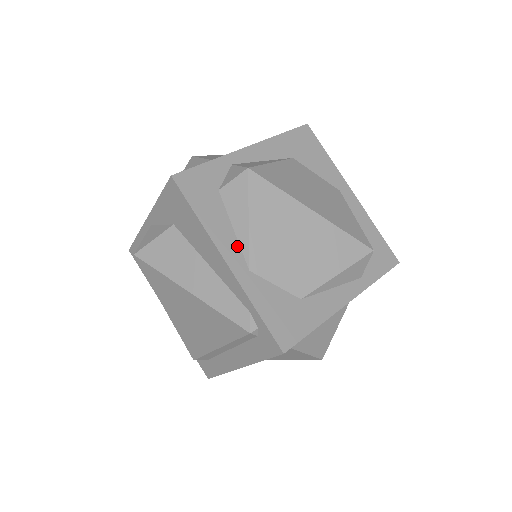
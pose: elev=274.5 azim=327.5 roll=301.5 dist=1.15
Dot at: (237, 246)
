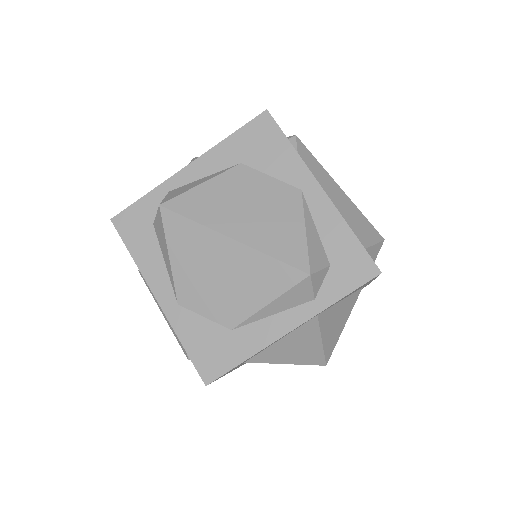
Dot at: (167, 280)
